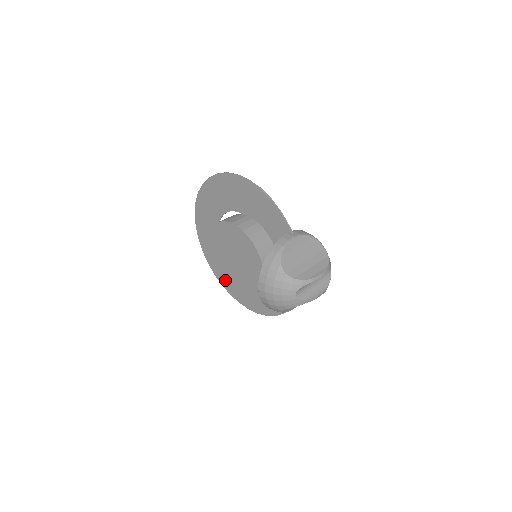
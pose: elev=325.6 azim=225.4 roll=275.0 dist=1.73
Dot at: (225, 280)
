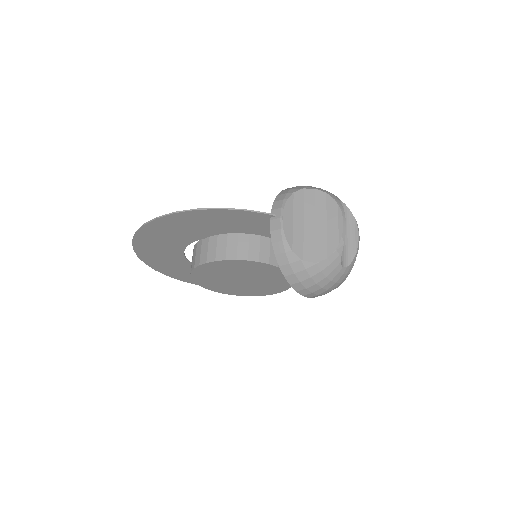
Dot at: occluded
